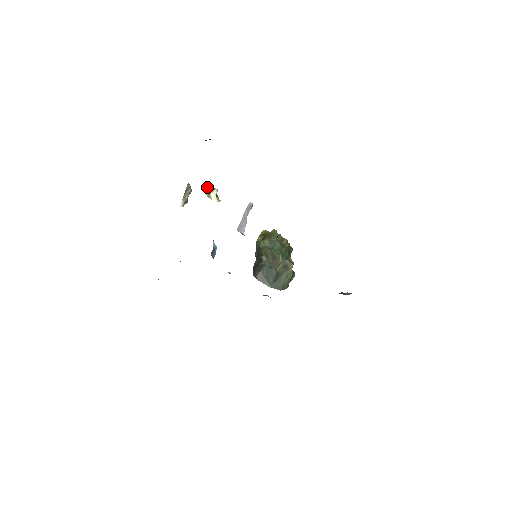
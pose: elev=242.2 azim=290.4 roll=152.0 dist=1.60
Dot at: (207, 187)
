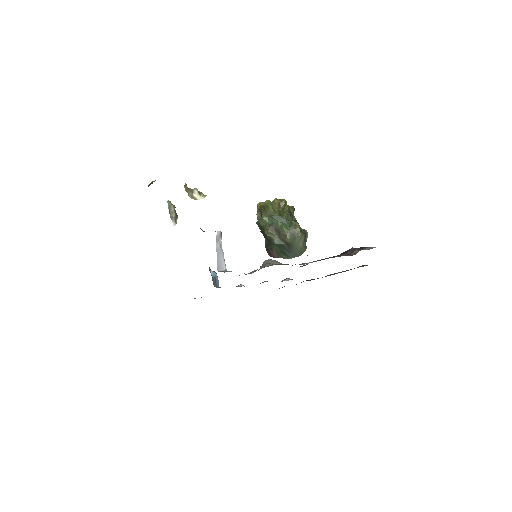
Dot at: (187, 190)
